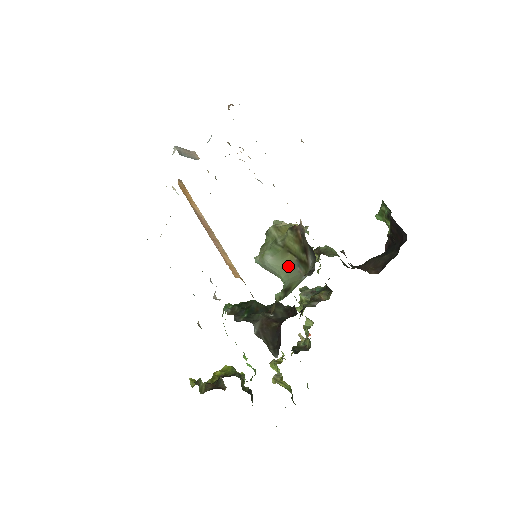
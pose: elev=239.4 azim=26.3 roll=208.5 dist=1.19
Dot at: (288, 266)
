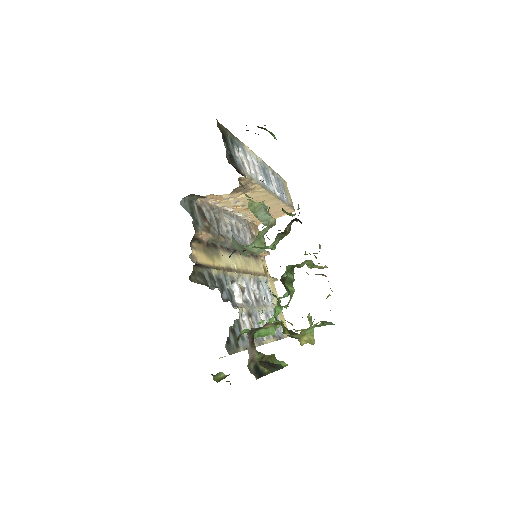
Dot at: occluded
